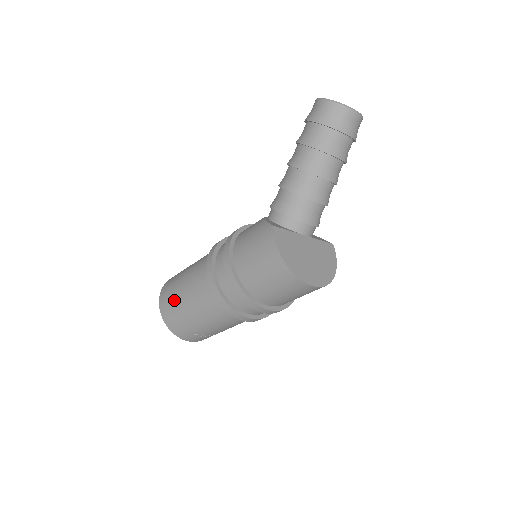
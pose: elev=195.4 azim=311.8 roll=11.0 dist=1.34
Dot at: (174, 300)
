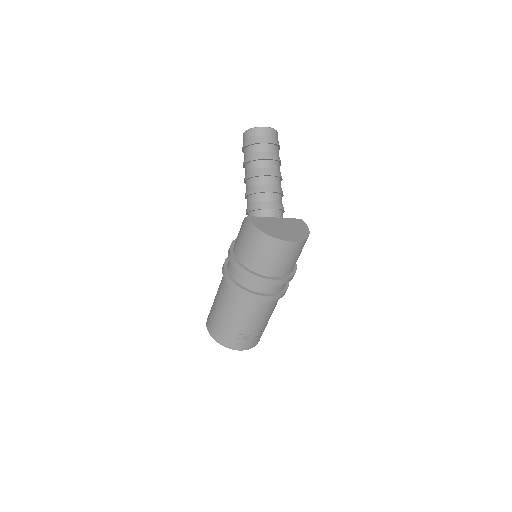
Dot at: (215, 319)
